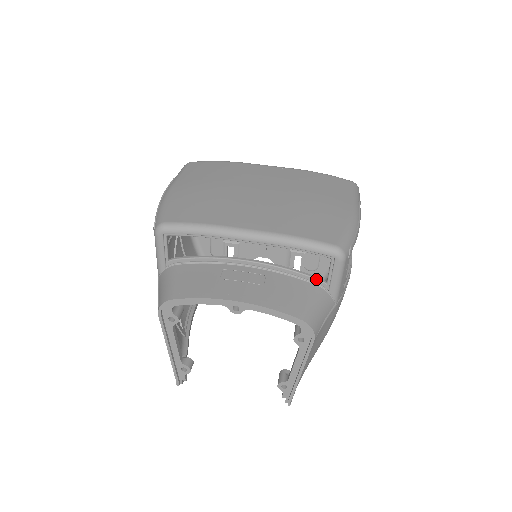
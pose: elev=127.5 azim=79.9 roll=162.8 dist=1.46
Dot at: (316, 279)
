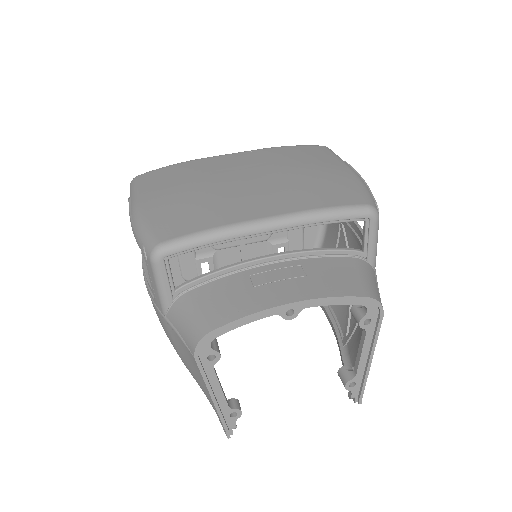
Dot at: (352, 251)
